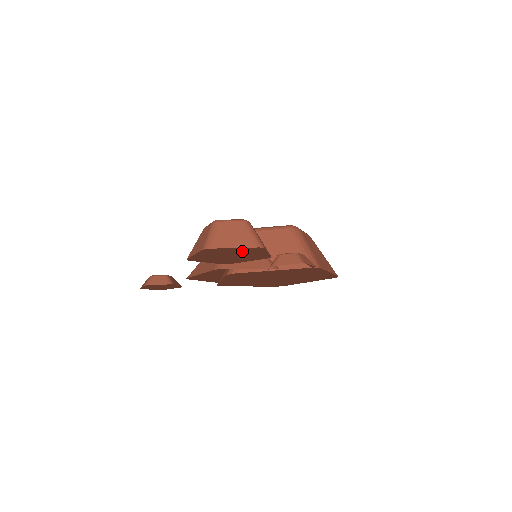
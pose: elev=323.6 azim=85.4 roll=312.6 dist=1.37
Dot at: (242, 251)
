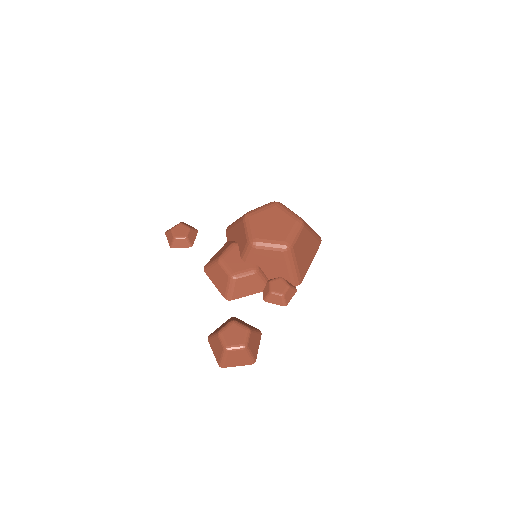
Dot at: (243, 322)
